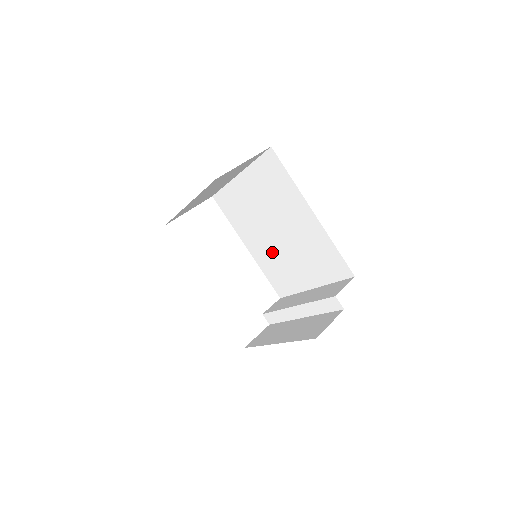
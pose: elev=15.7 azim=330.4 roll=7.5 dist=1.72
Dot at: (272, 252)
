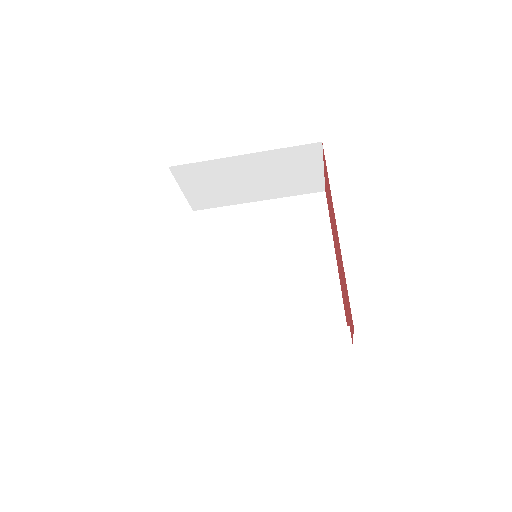
Dot at: (235, 289)
